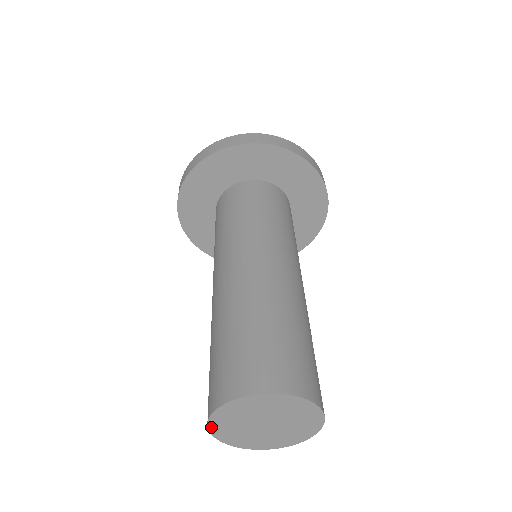
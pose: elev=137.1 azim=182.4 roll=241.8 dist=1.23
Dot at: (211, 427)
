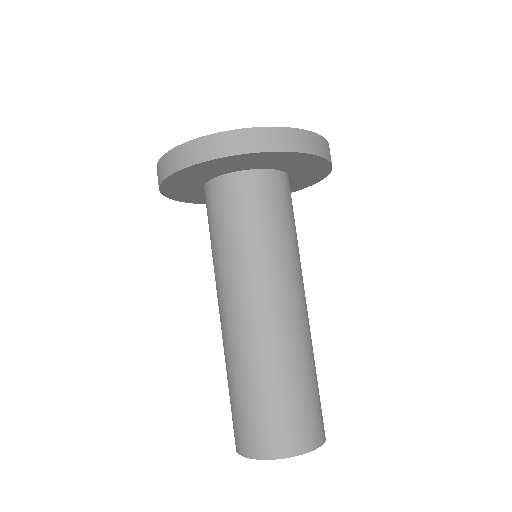
Dot at: occluded
